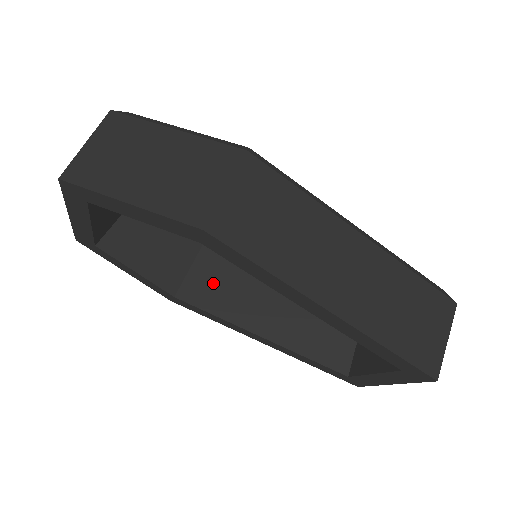
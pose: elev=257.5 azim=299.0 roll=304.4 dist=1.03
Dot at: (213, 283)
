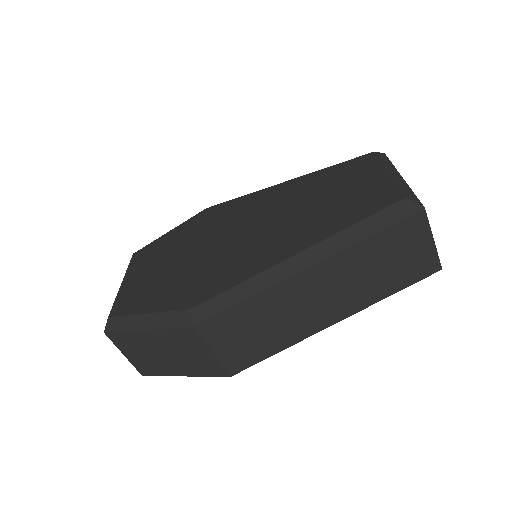
Dot at: occluded
